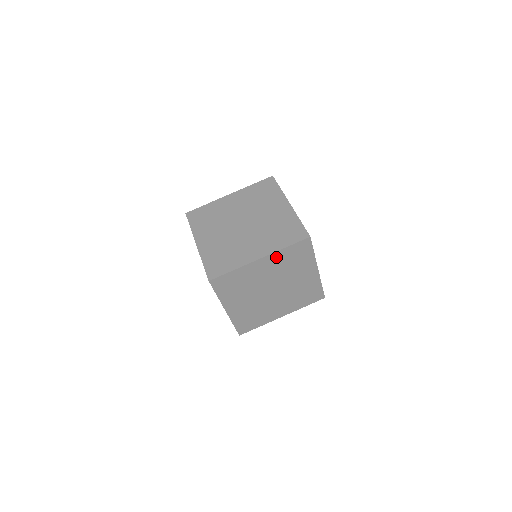
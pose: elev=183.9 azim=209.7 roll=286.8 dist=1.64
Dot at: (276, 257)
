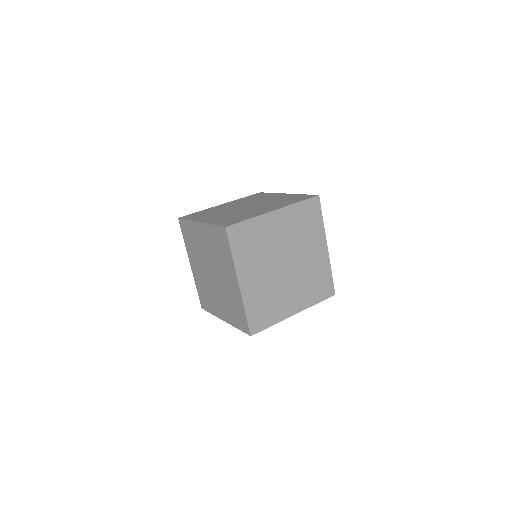
Dot at: (290, 213)
